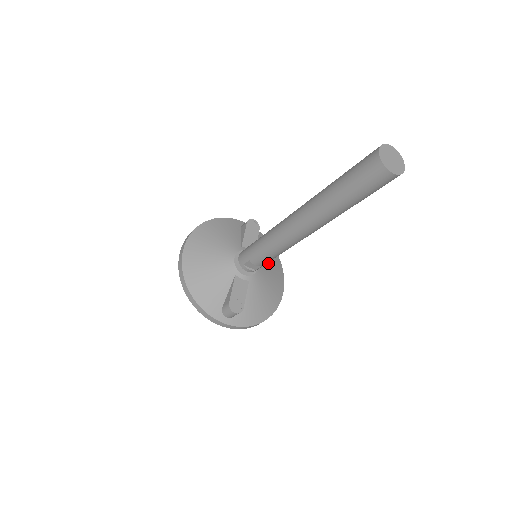
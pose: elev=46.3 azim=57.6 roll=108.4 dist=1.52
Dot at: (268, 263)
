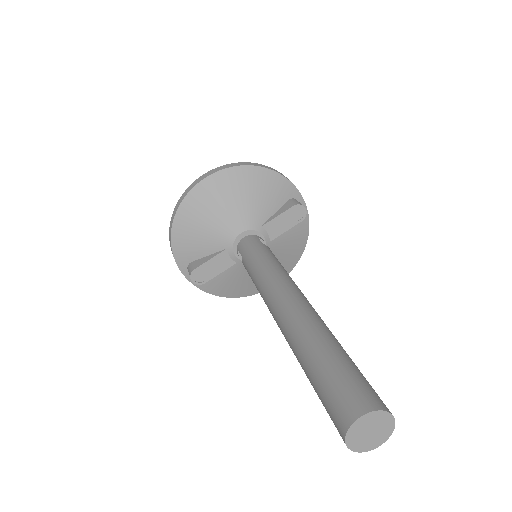
Dot at: (279, 256)
